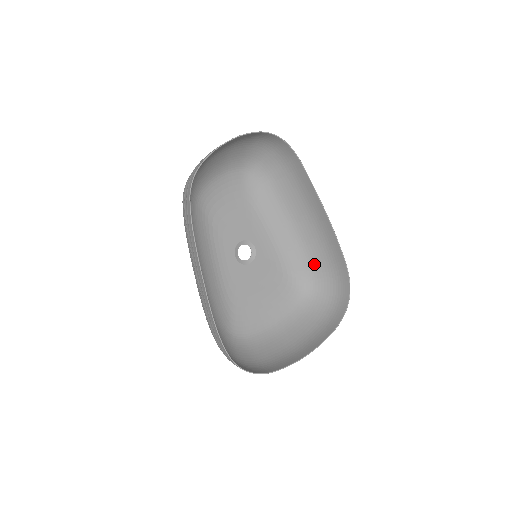
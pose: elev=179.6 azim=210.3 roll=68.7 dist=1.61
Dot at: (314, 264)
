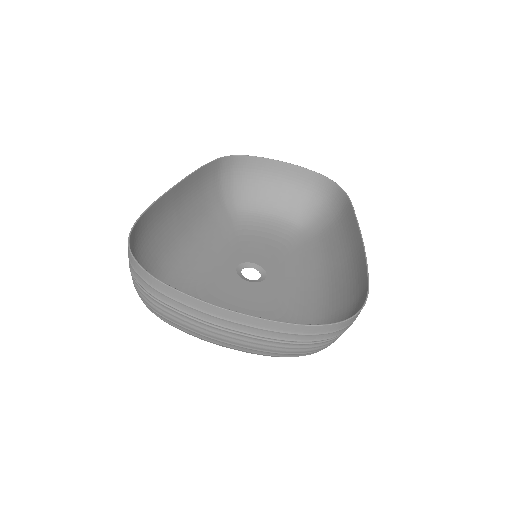
Dot at: (332, 313)
